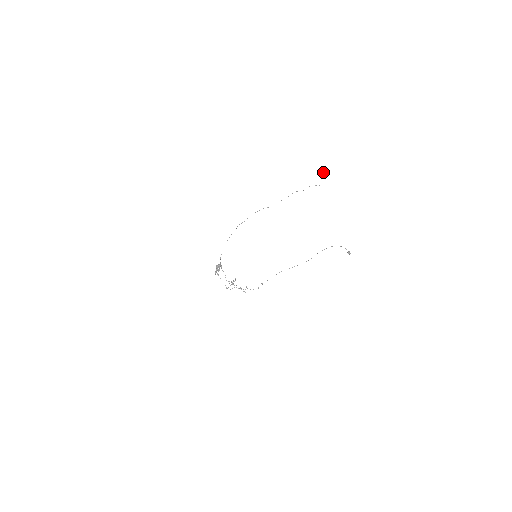
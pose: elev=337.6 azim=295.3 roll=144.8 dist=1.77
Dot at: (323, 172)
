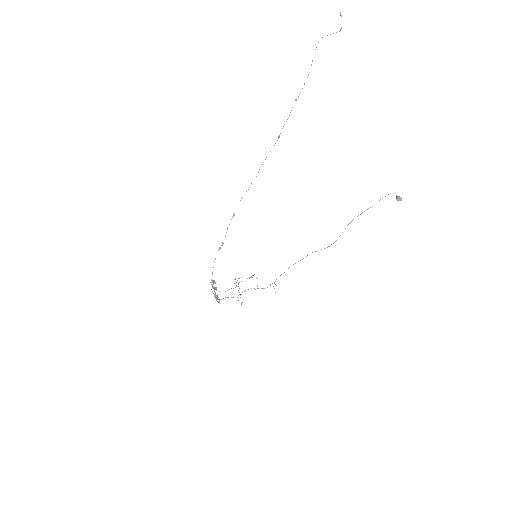
Dot at: out of frame
